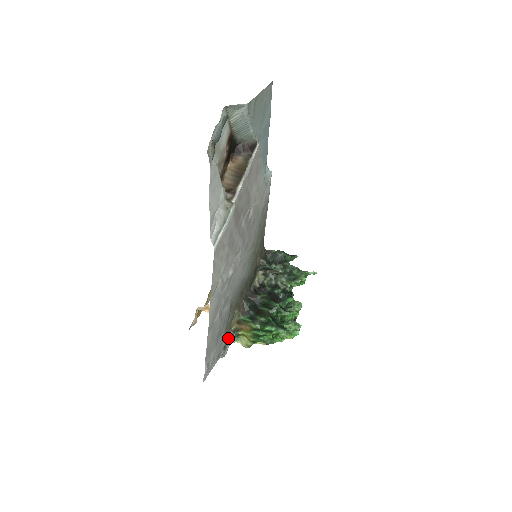
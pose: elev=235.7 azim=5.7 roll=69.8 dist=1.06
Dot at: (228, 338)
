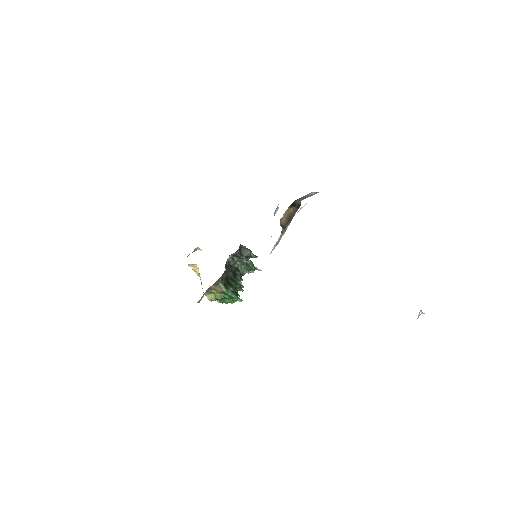
Dot at: (205, 292)
